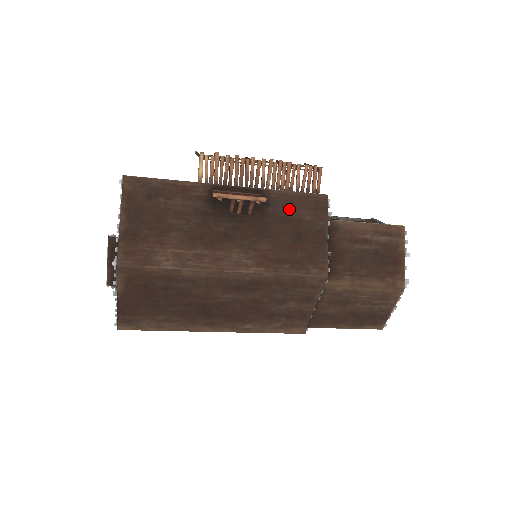
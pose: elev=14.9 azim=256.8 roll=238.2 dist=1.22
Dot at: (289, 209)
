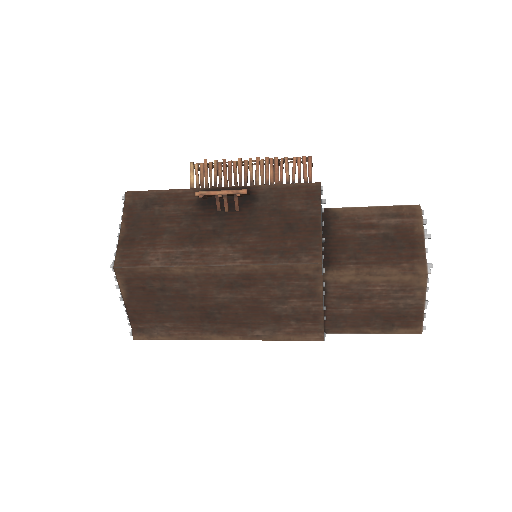
Dot at: (278, 201)
